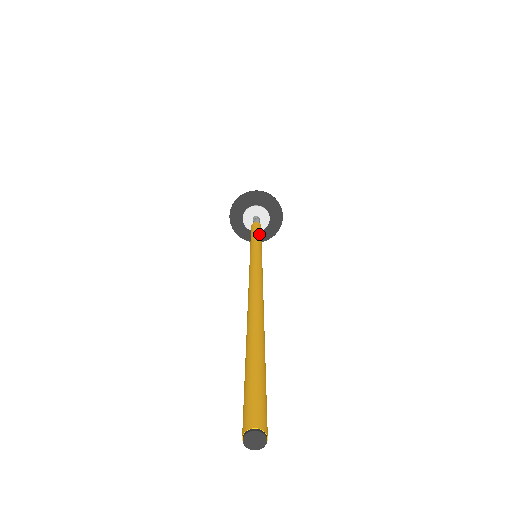
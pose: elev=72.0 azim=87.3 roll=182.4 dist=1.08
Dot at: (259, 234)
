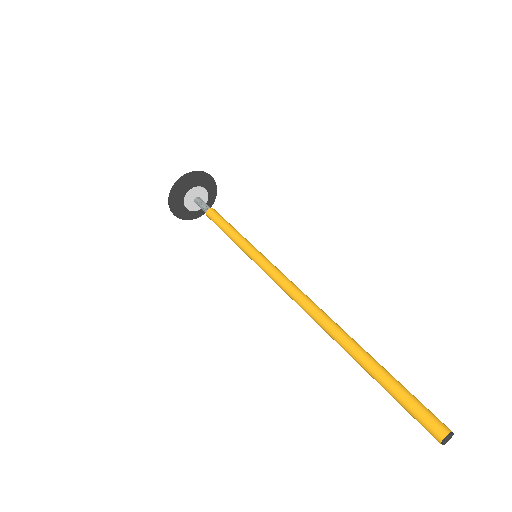
Dot at: (234, 228)
